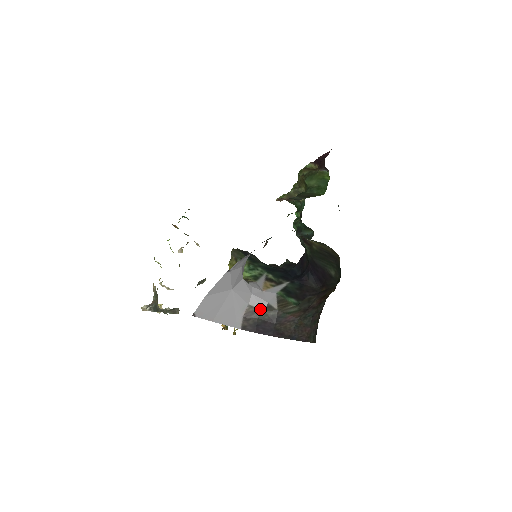
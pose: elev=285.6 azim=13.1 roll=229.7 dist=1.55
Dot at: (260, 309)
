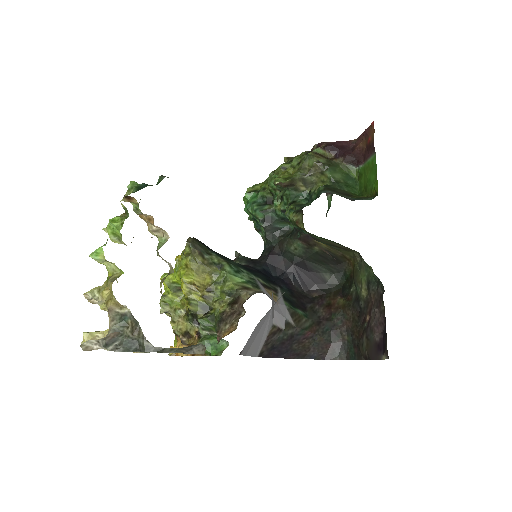
Dot at: (281, 328)
